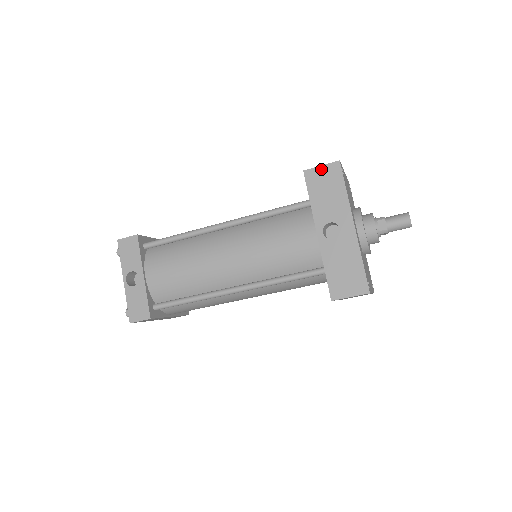
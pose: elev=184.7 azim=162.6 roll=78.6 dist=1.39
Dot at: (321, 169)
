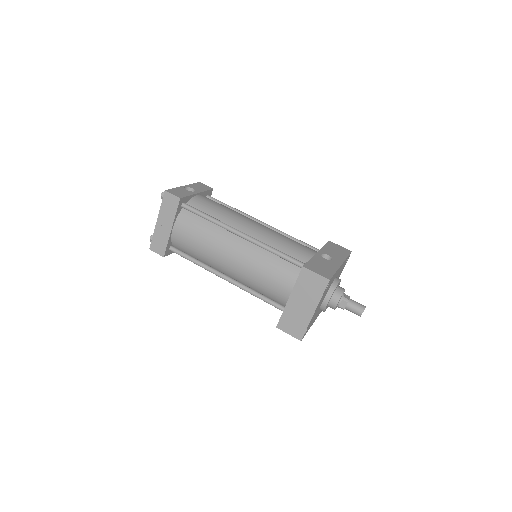
Dot at: (339, 246)
